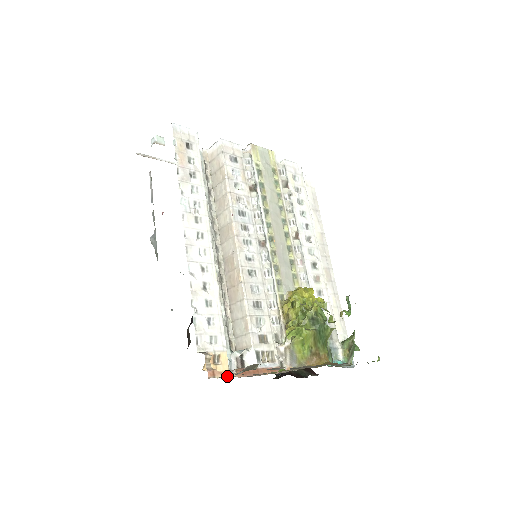
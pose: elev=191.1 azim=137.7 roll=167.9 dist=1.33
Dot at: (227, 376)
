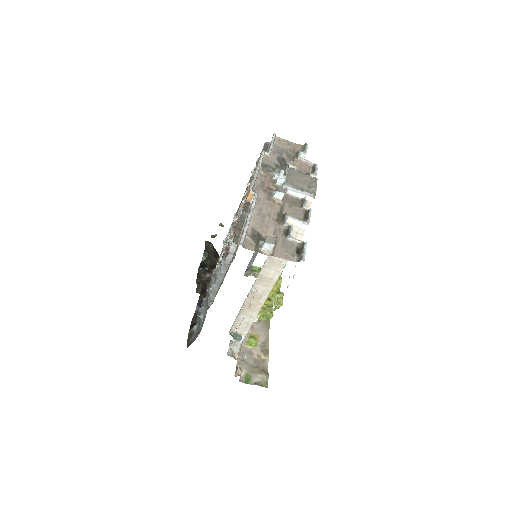
Dot at: occluded
